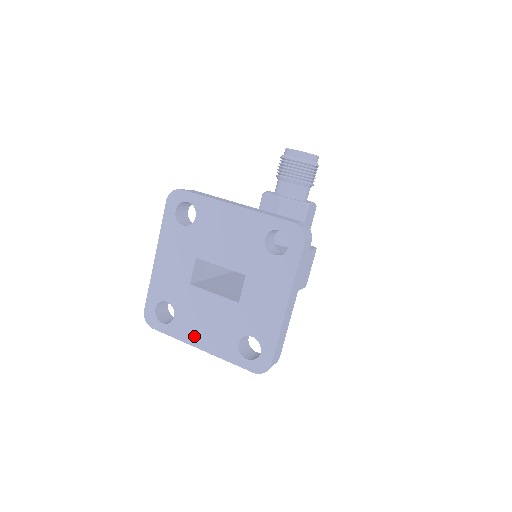
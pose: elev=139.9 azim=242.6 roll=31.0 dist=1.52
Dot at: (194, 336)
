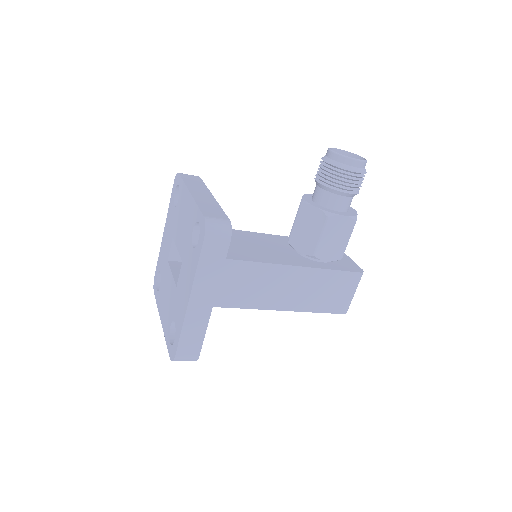
Dot at: (161, 308)
